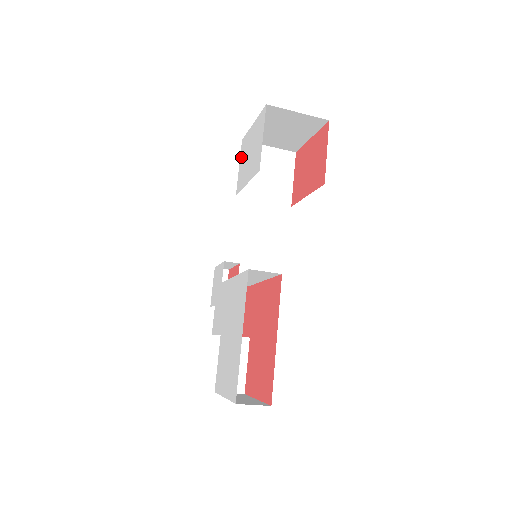
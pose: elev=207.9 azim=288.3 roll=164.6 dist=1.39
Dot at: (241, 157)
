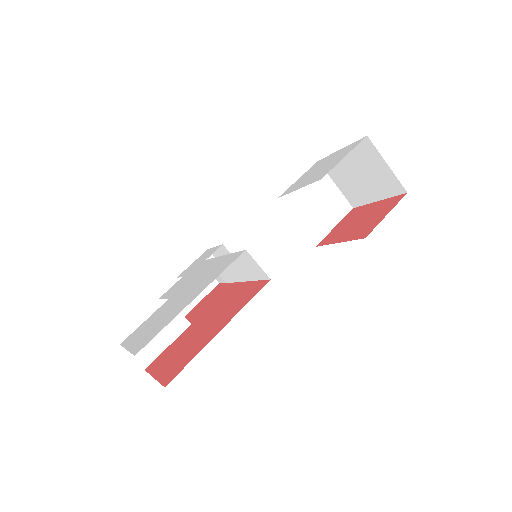
Dot at: (307, 172)
